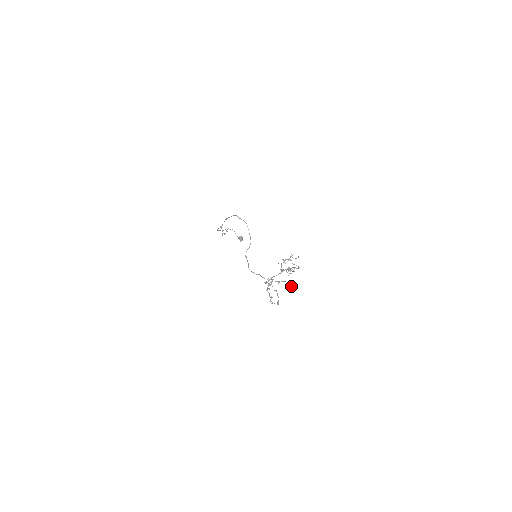
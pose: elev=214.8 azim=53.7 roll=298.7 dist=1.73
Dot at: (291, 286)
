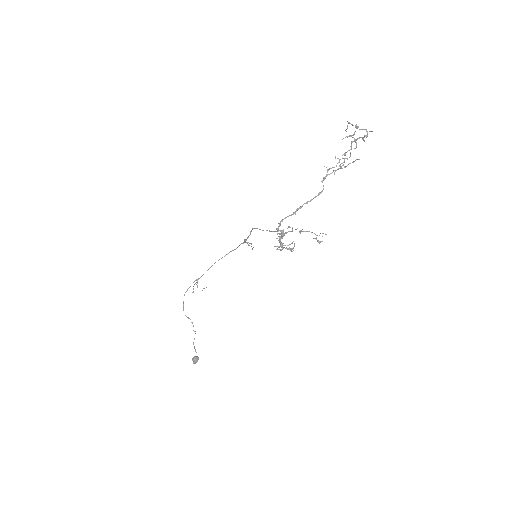
Dot at: occluded
